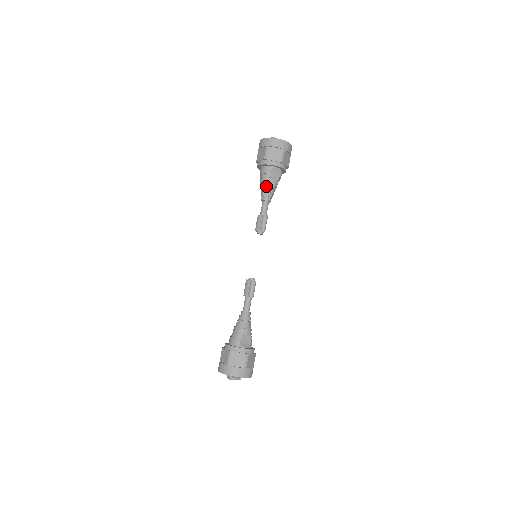
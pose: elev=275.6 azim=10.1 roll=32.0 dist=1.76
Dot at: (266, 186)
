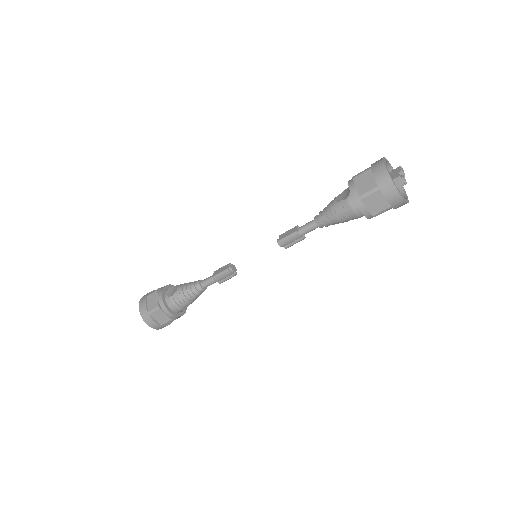
Dot at: (338, 223)
